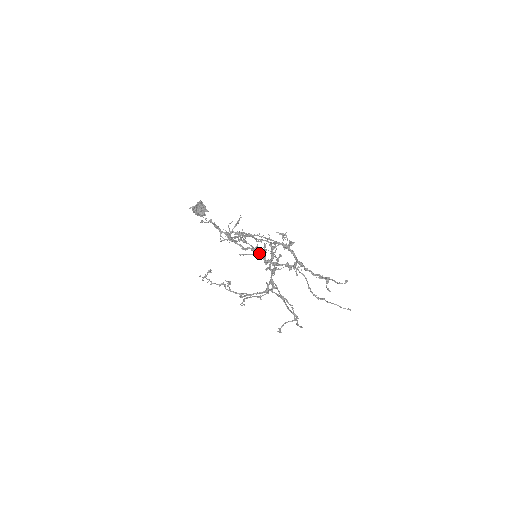
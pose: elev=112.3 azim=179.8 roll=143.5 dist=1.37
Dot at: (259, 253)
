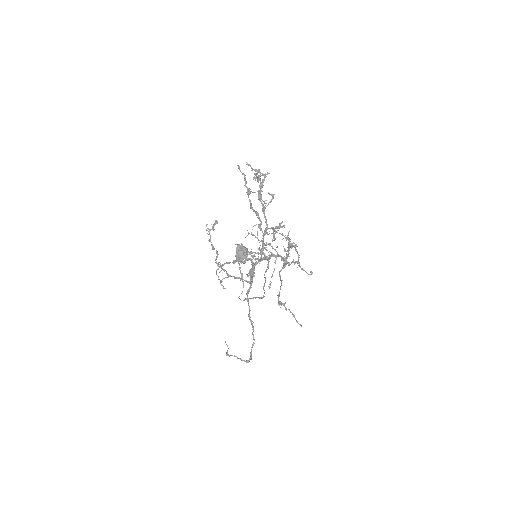
Dot at: (260, 173)
